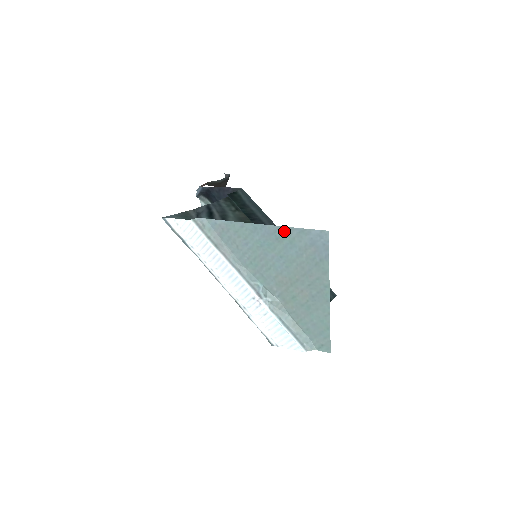
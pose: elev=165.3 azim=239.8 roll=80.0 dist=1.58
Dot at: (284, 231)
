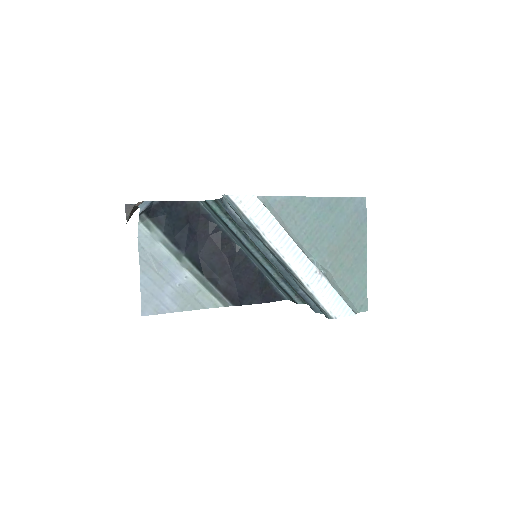
Dot at: (336, 201)
